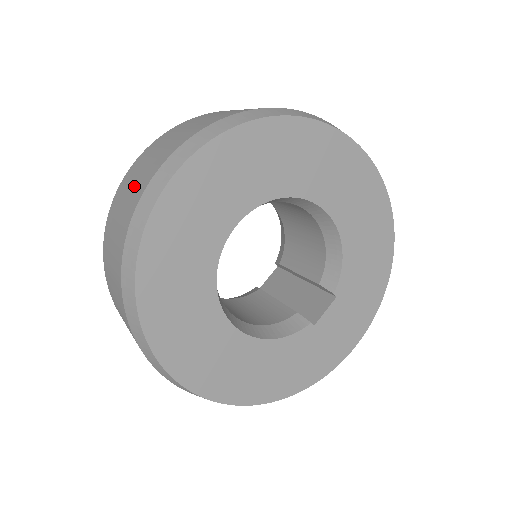
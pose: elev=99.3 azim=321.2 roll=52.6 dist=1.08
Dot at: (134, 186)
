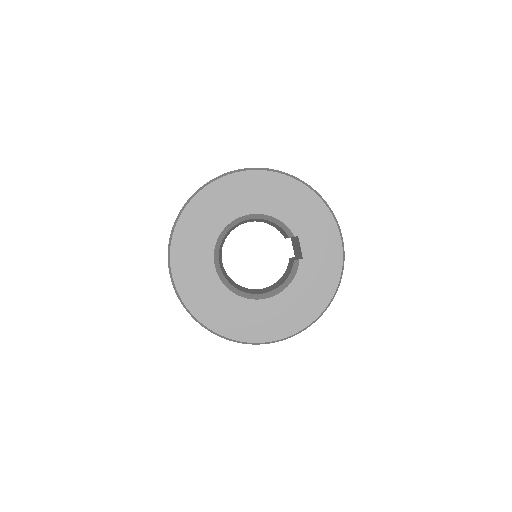
Dot at: occluded
